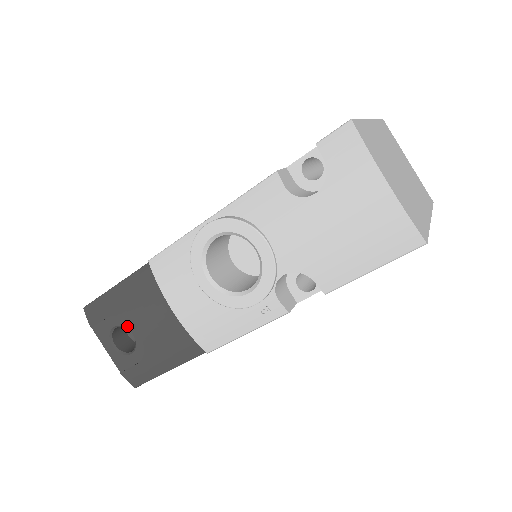
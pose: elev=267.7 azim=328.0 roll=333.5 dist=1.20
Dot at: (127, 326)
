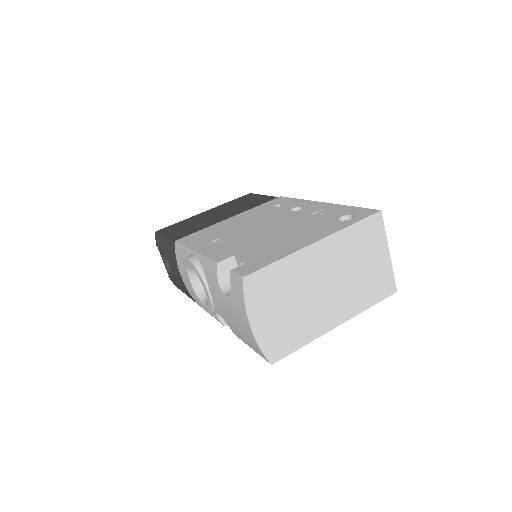
Dot at: occluded
